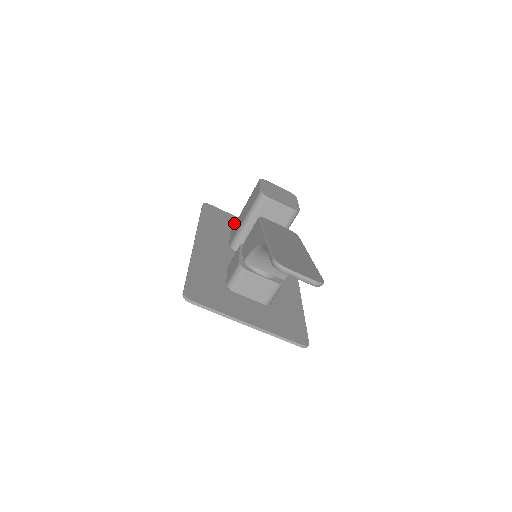
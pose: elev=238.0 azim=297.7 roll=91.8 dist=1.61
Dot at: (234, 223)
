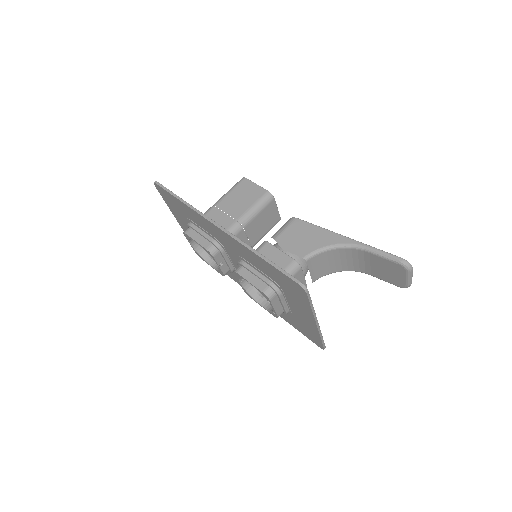
Dot at: occluded
